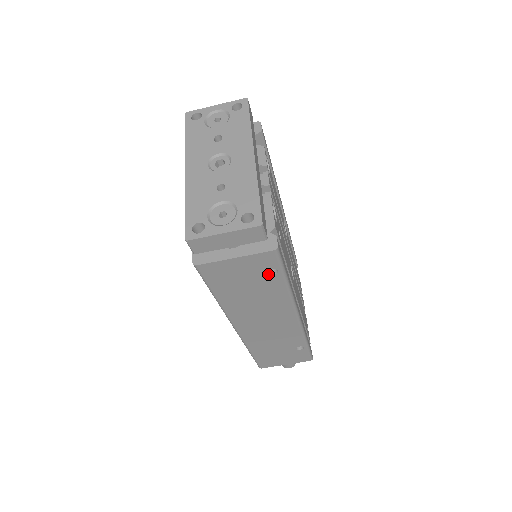
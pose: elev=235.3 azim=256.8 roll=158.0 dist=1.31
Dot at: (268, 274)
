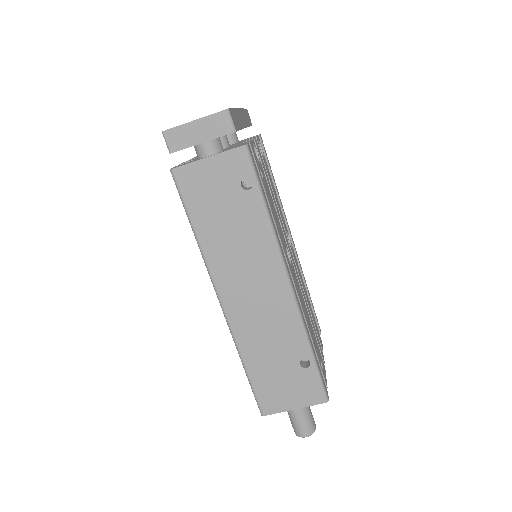
Dot at: (243, 189)
